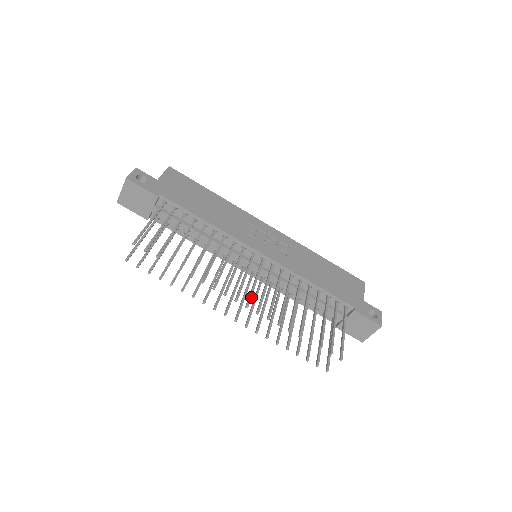
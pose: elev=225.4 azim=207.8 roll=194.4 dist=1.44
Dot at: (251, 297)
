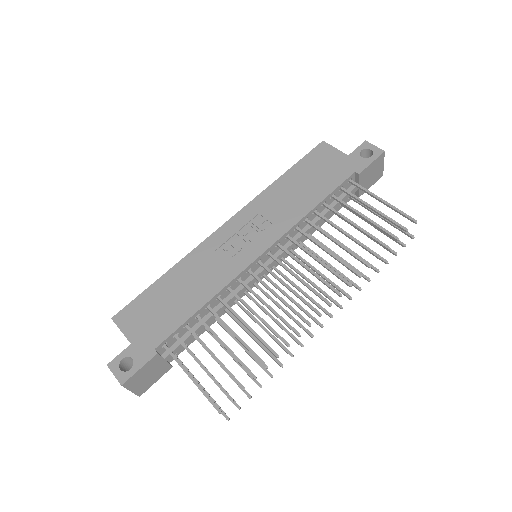
Dot at: (319, 294)
